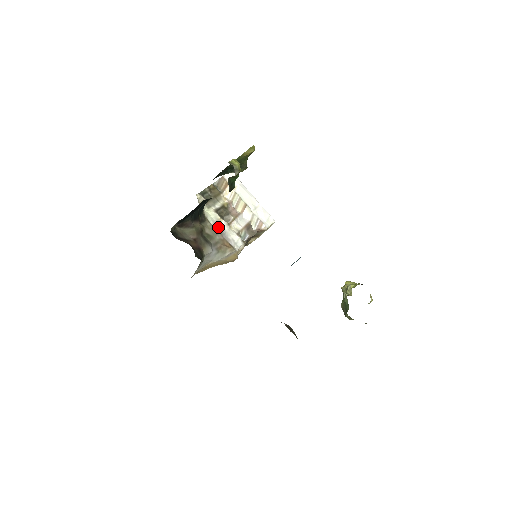
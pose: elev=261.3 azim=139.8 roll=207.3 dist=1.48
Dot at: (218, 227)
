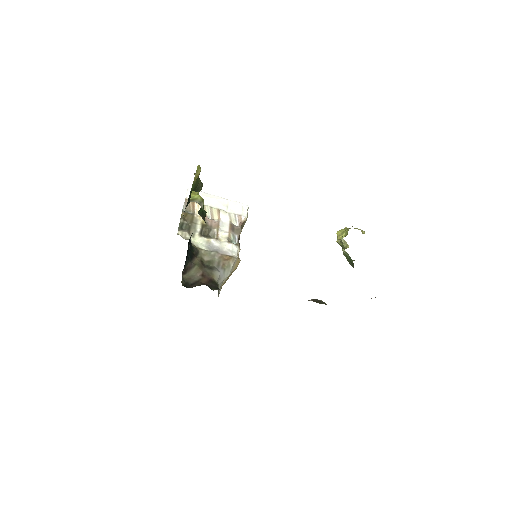
Dot at: (211, 248)
